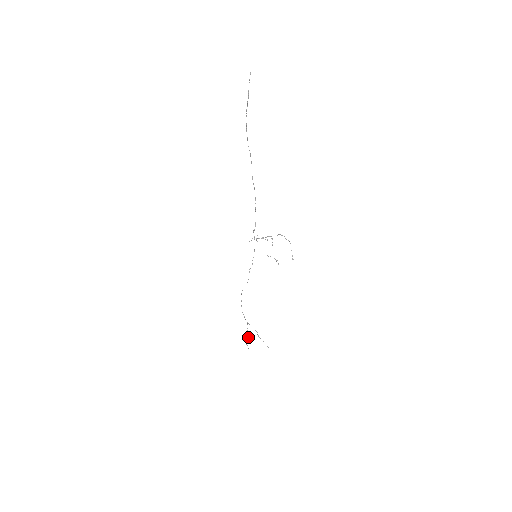
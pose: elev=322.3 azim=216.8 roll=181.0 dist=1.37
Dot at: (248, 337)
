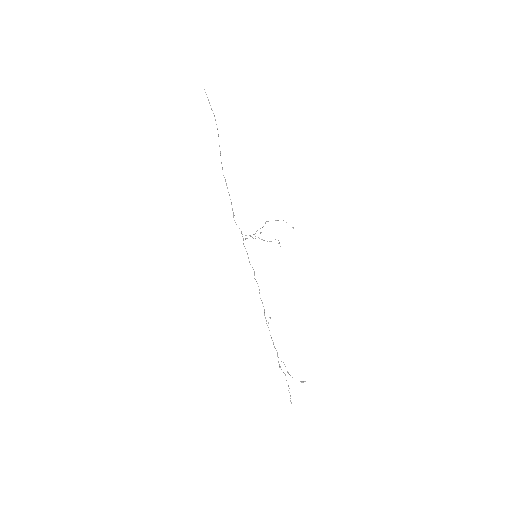
Dot at: (285, 375)
